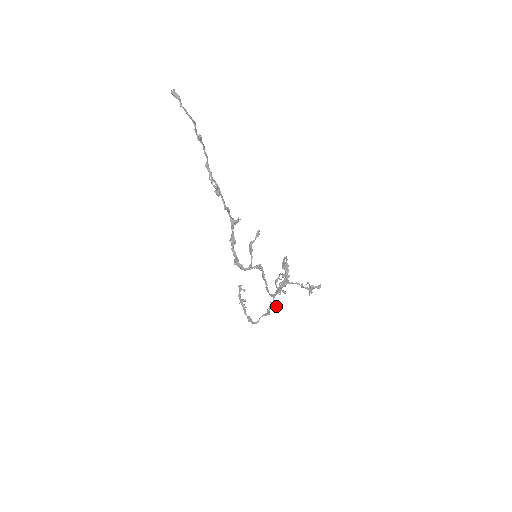
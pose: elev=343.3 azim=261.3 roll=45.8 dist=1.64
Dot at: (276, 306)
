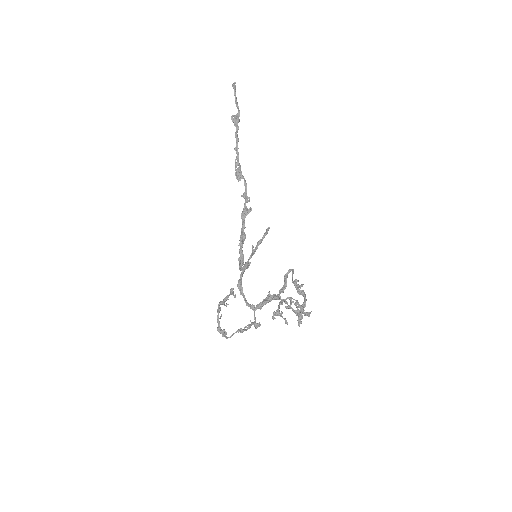
Dot at: (251, 322)
